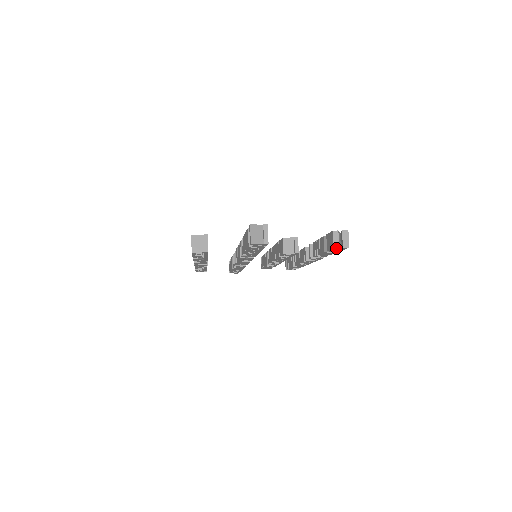
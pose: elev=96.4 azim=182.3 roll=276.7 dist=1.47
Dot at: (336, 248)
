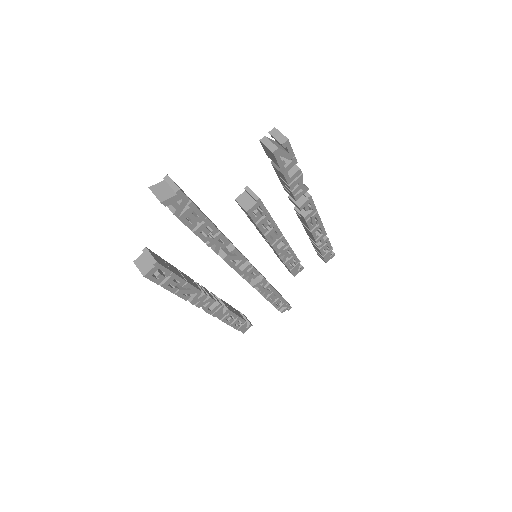
Dot at: (278, 153)
